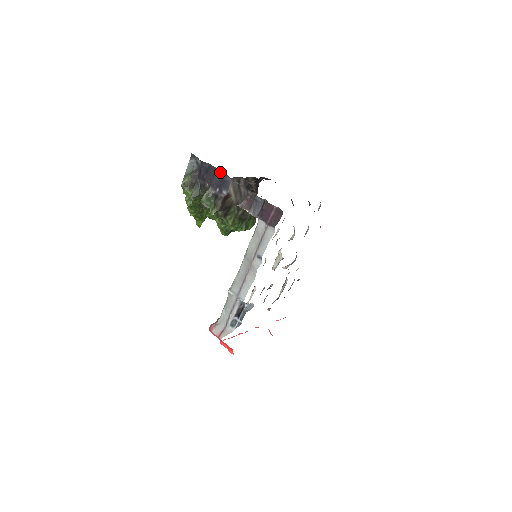
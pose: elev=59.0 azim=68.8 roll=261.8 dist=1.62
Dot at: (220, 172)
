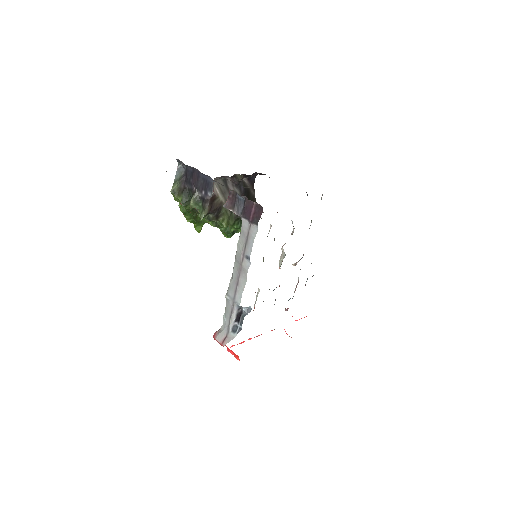
Dot at: (203, 174)
